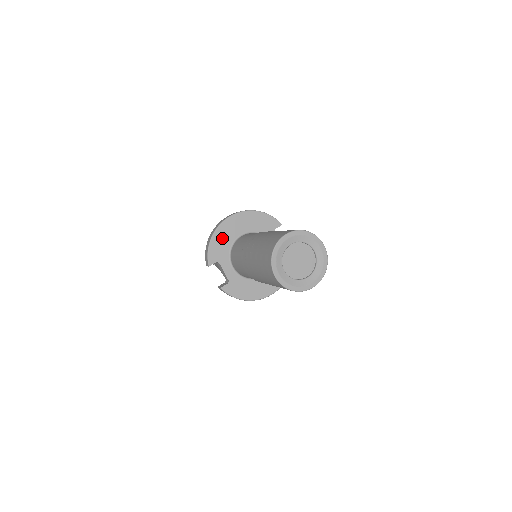
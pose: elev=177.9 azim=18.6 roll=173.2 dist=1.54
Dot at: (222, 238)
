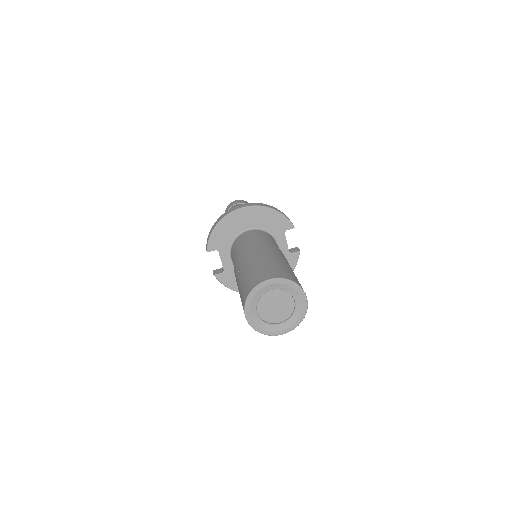
Dot at: (227, 228)
